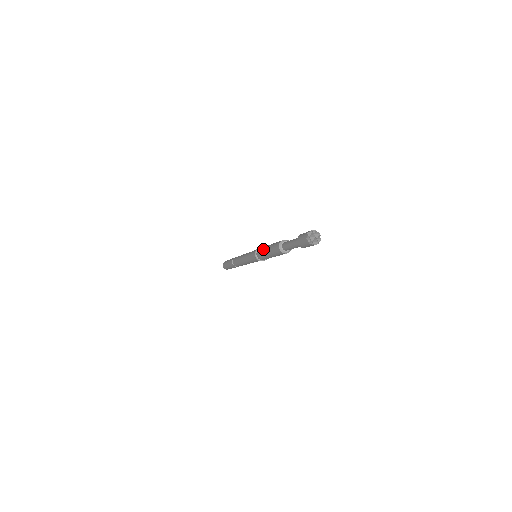
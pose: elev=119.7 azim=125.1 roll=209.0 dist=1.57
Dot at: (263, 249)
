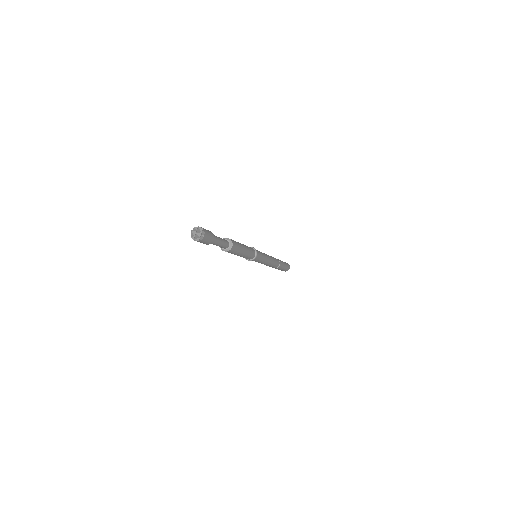
Dot at: occluded
